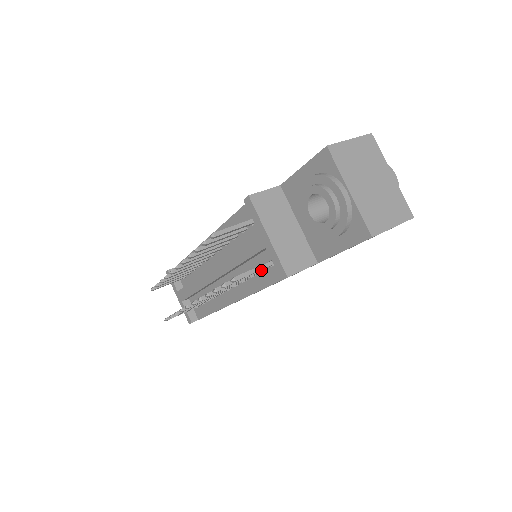
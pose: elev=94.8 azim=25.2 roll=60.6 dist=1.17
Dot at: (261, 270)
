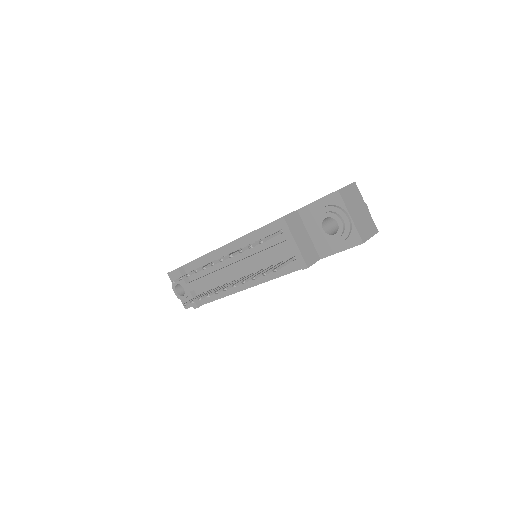
Dot at: occluded
